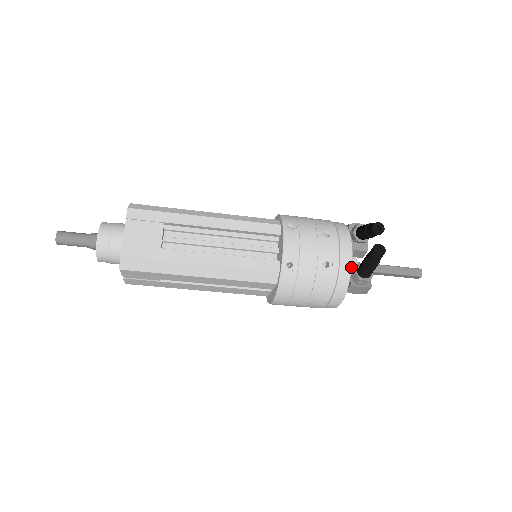
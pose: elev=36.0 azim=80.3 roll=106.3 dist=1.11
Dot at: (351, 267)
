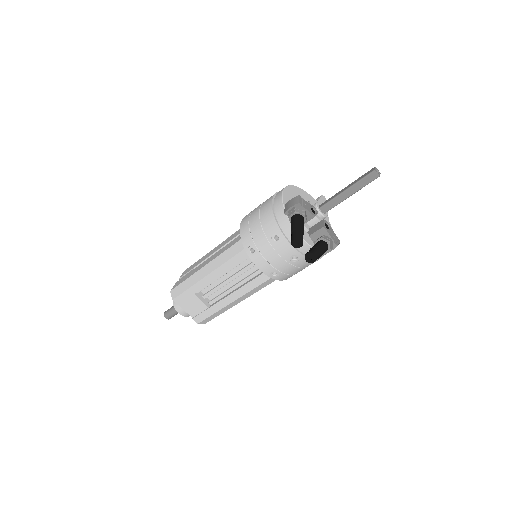
Dot at: (311, 247)
